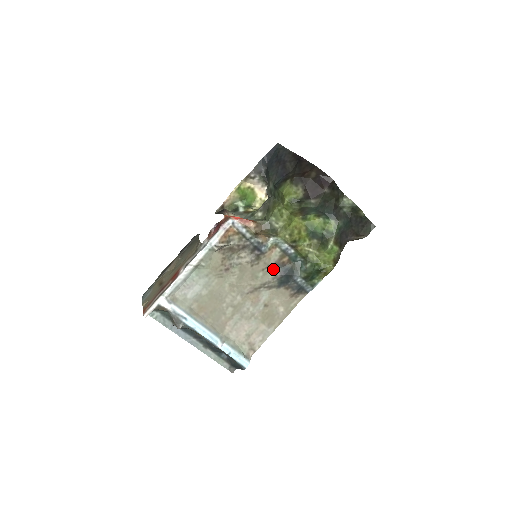
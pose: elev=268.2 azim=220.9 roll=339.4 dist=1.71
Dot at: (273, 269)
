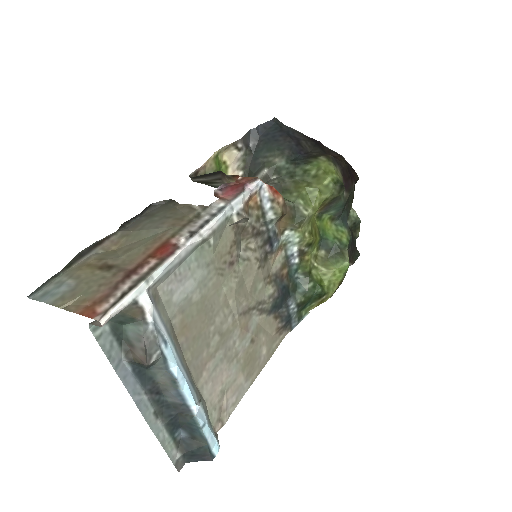
Dot at: (271, 282)
